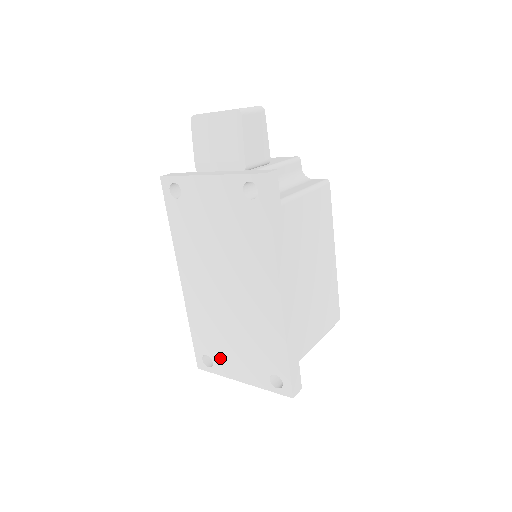
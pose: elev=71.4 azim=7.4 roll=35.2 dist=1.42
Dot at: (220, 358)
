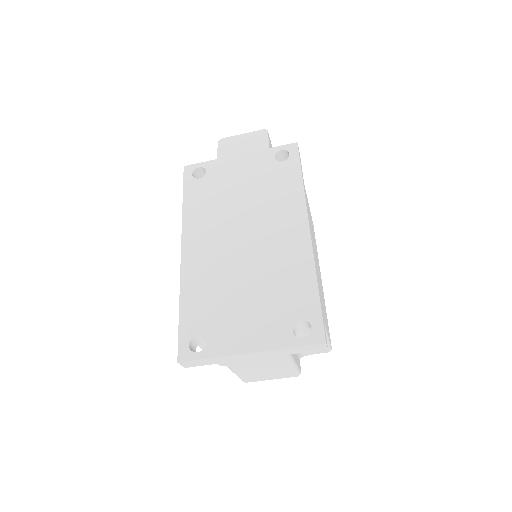
Dot at: (220, 330)
